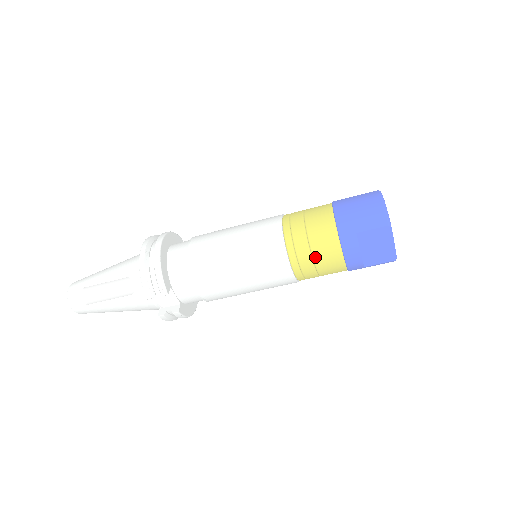
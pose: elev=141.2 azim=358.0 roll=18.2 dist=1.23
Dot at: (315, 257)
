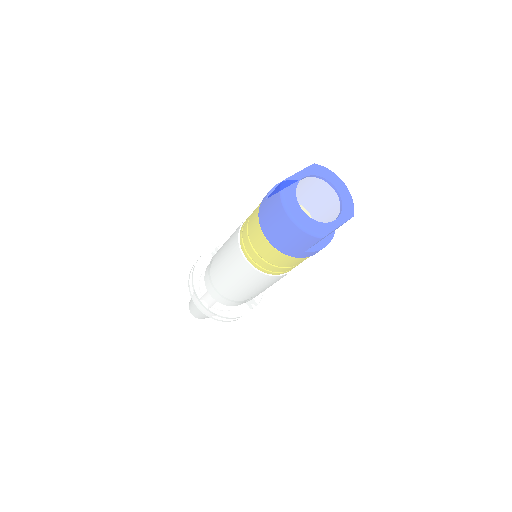
Dot at: (296, 265)
